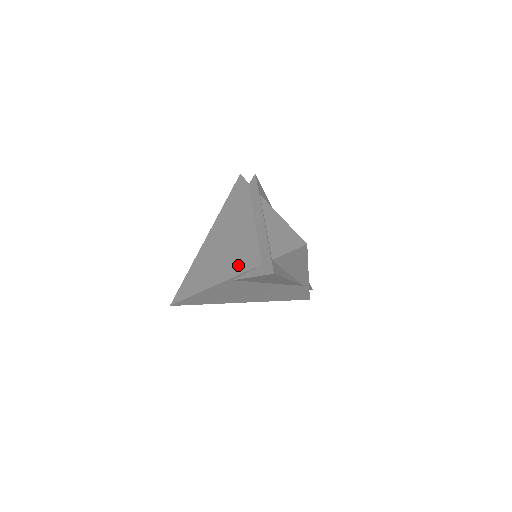
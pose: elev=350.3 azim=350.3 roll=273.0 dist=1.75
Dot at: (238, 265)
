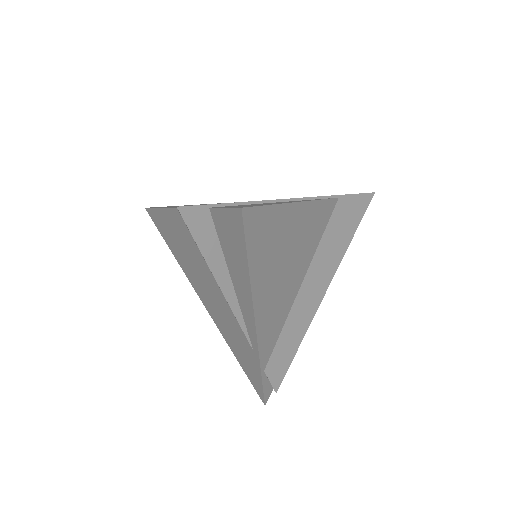
Dot at: occluded
